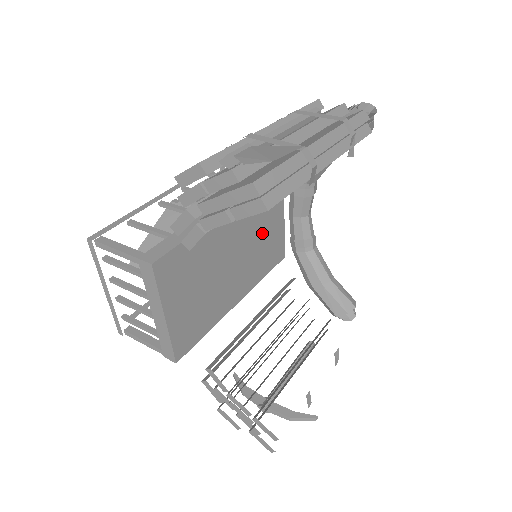
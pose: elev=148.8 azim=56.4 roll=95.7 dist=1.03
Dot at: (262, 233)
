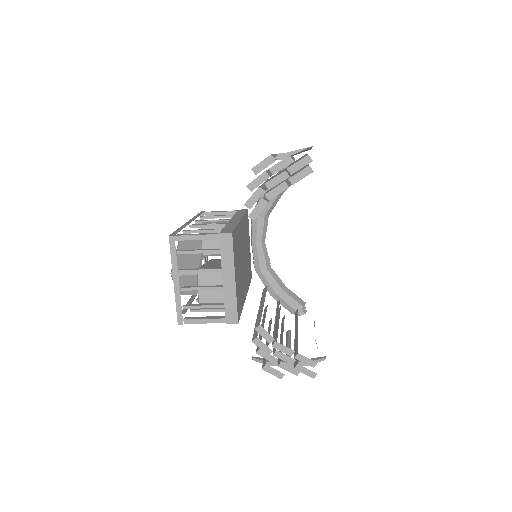
Dot at: (247, 250)
